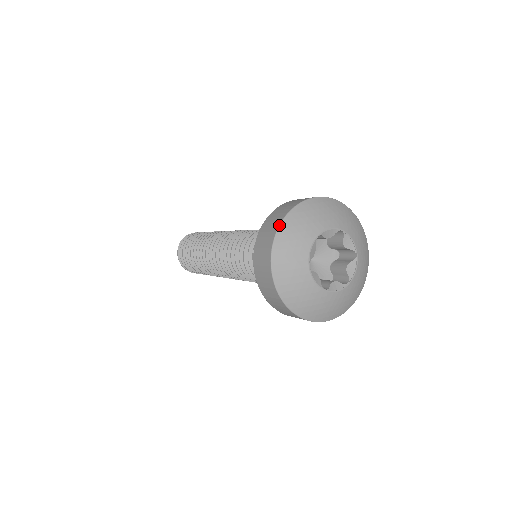
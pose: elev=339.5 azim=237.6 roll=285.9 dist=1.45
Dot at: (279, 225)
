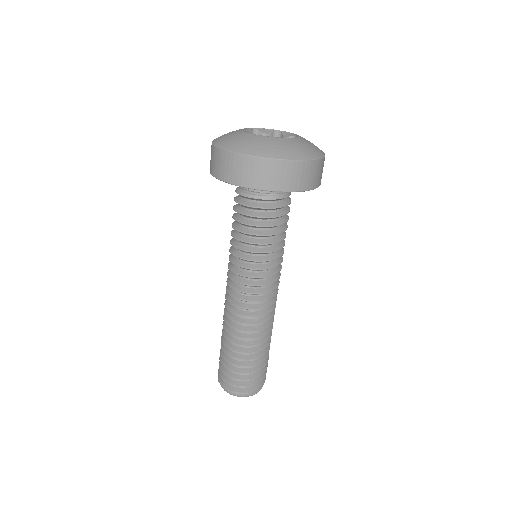
Dot at: occluded
